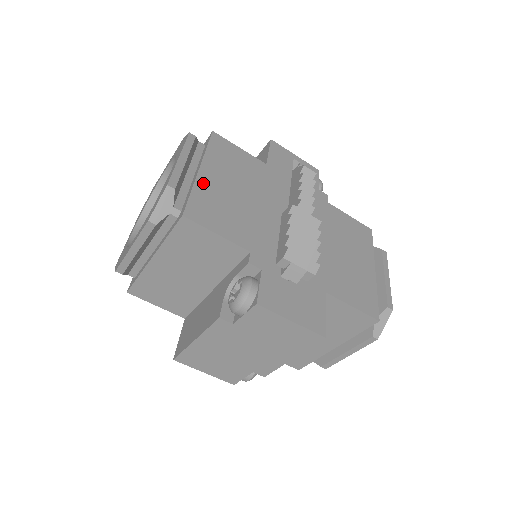
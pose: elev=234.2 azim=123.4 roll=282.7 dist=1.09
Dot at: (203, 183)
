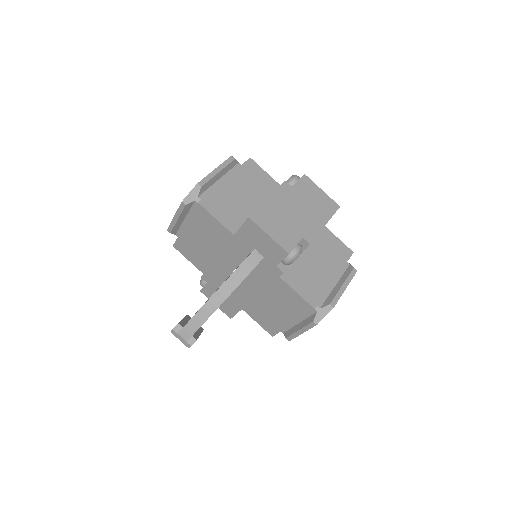
Dot at: occluded
